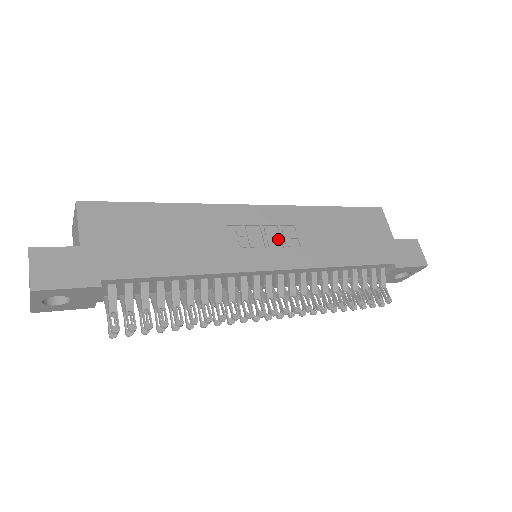
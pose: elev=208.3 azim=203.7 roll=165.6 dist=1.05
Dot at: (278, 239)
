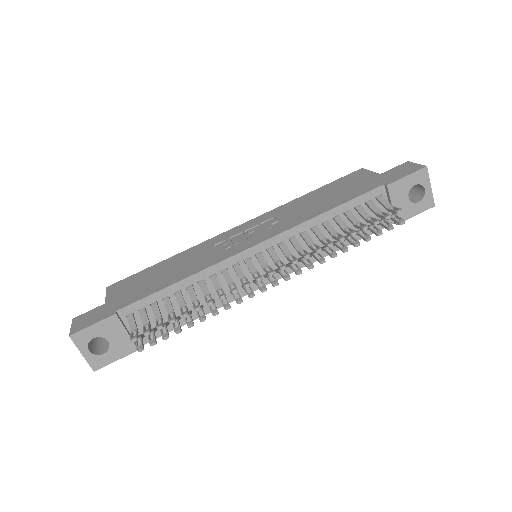
Dot at: (260, 230)
